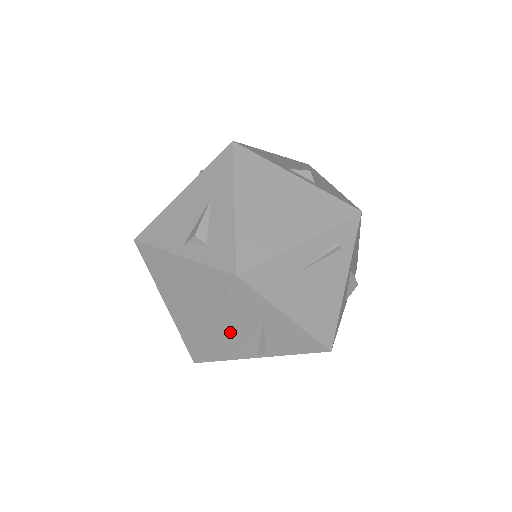
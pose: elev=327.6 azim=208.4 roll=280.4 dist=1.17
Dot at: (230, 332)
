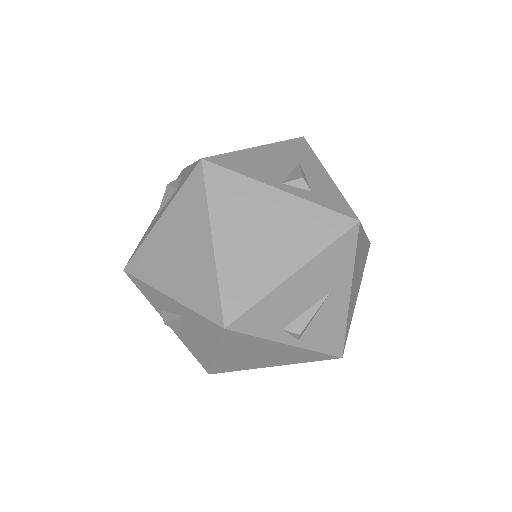
Dot at: (297, 293)
